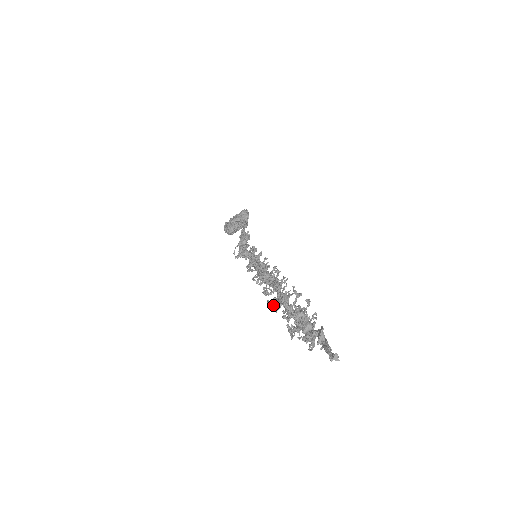
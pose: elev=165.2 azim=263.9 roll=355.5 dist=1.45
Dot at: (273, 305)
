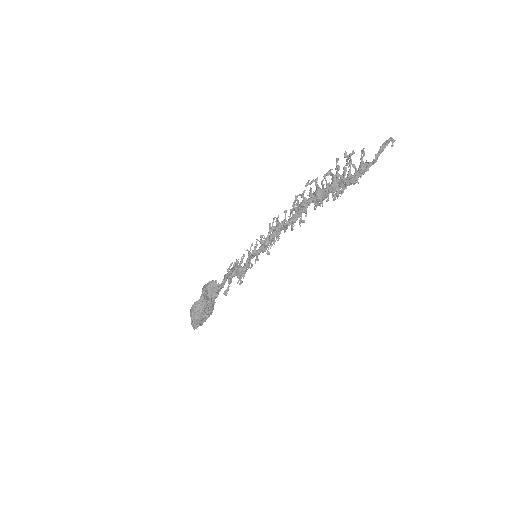
Dot at: (310, 197)
